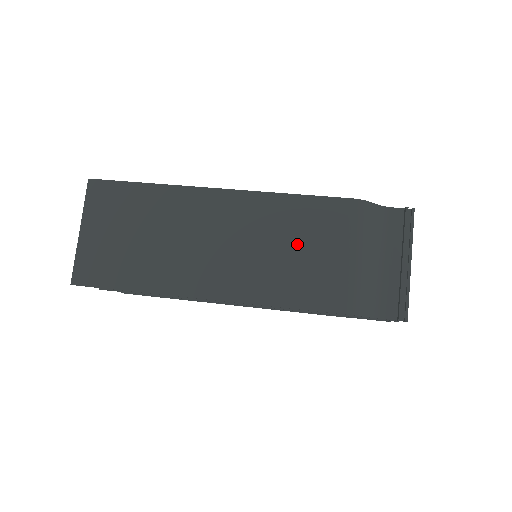
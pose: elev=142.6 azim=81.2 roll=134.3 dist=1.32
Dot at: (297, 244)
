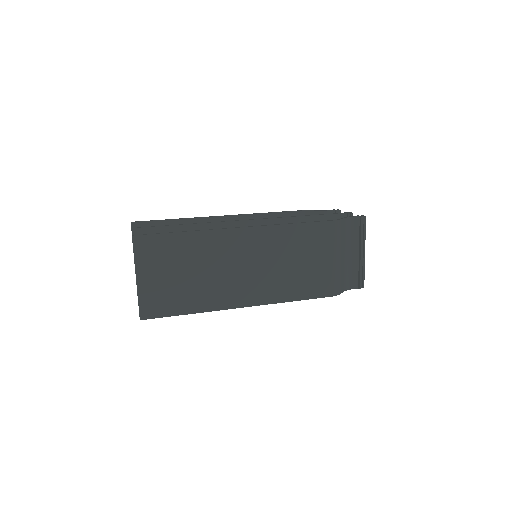
Dot at: (300, 258)
